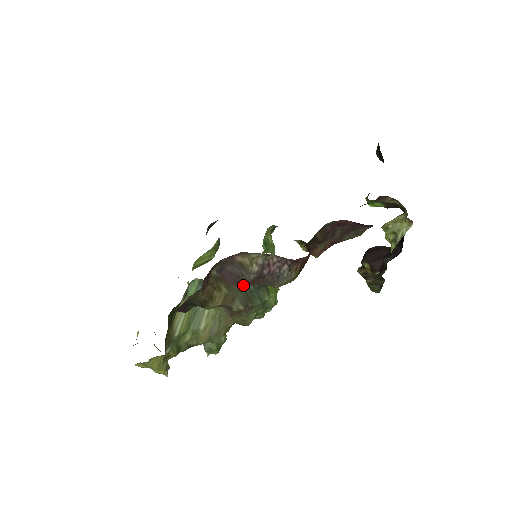
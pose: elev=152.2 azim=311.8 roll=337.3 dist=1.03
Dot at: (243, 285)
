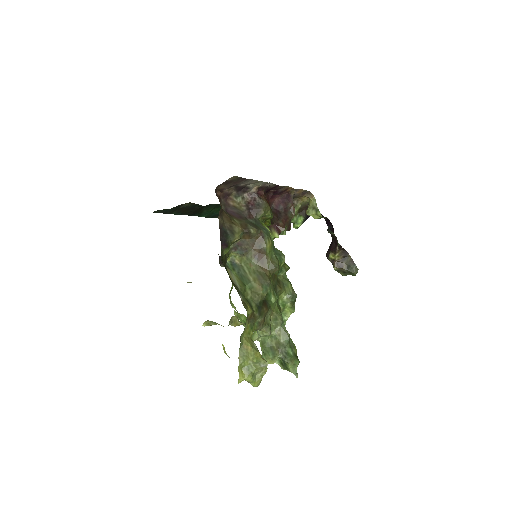
Dot at: (246, 219)
